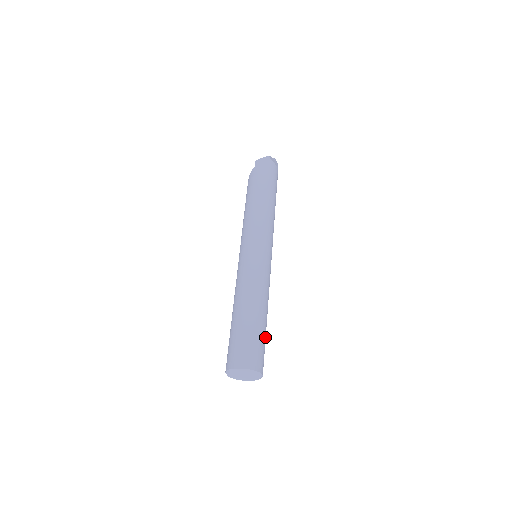
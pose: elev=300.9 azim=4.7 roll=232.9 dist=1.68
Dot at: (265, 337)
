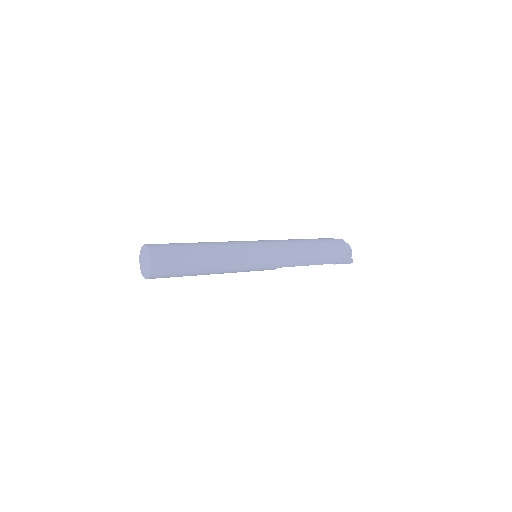
Dot at: (185, 272)
